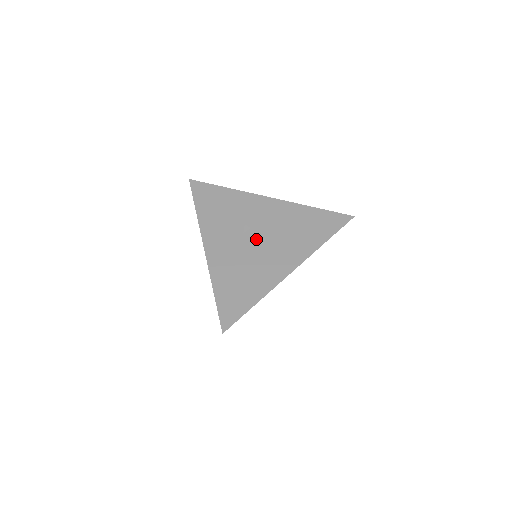
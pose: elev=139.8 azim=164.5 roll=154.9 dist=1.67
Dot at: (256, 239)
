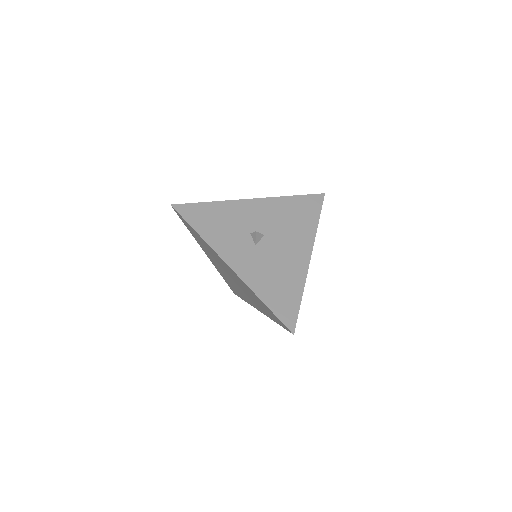
Dot at: (267, 241)
